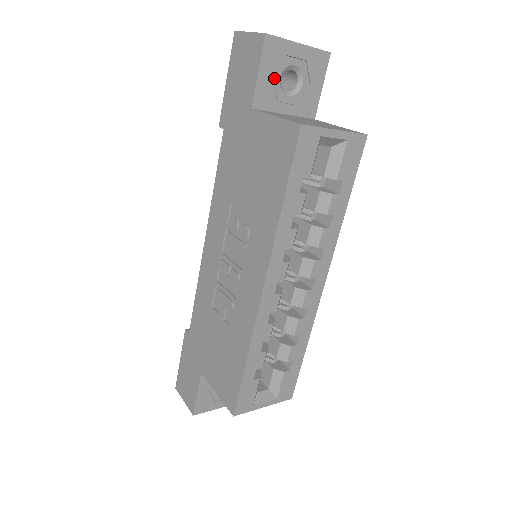
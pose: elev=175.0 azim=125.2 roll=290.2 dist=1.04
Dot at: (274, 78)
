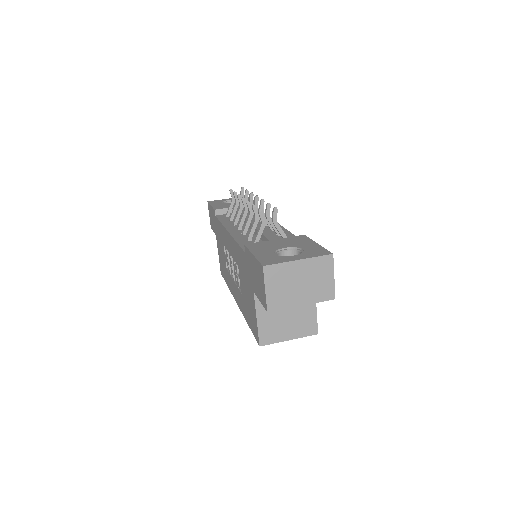
Dot at: occluded
